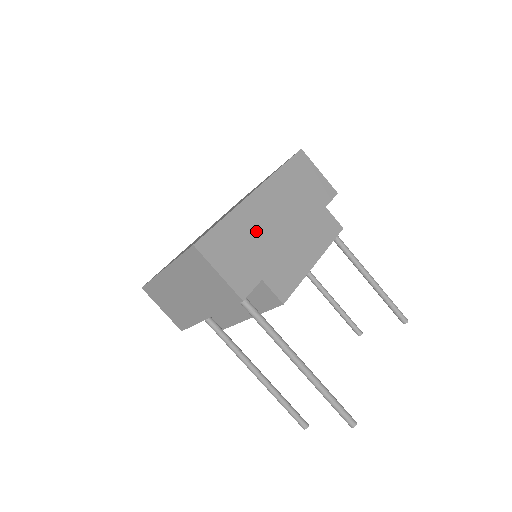
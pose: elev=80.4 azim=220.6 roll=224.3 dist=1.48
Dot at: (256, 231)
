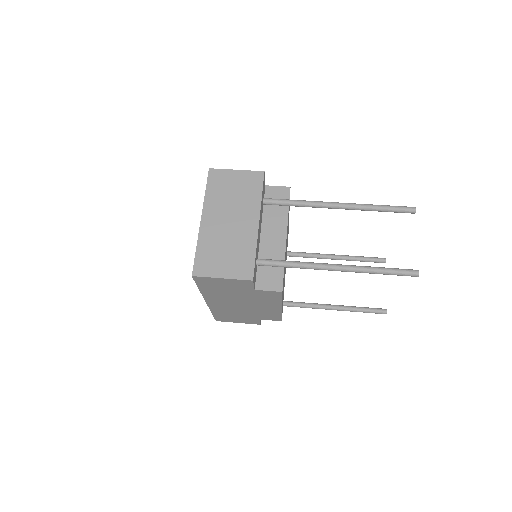
Dot at: occluded
